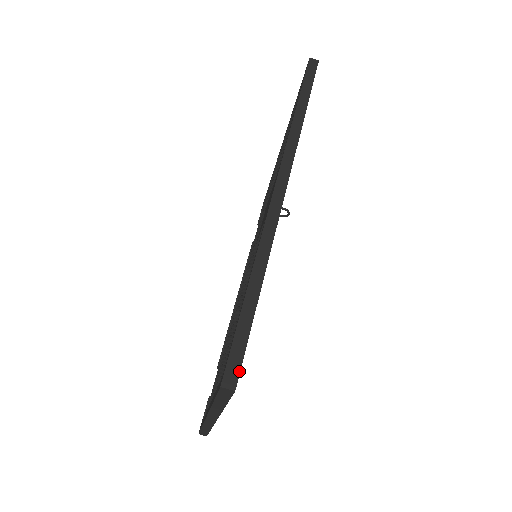
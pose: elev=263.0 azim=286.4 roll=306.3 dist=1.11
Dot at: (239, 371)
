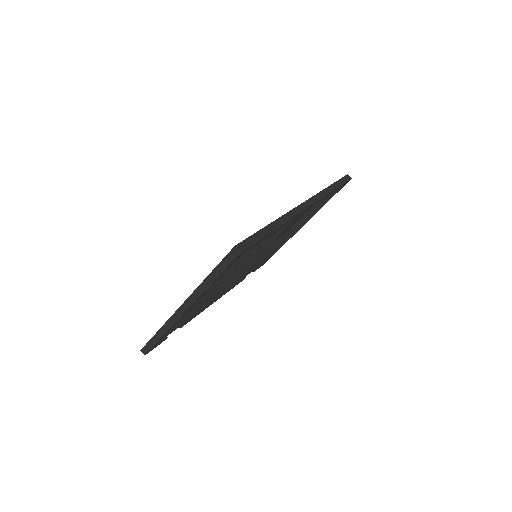
Dot at: (247, 248)
